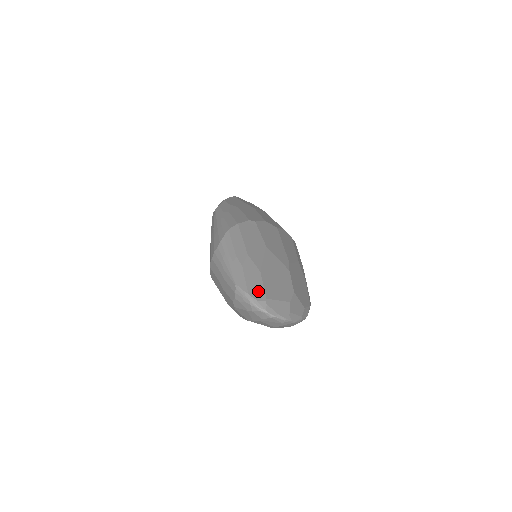
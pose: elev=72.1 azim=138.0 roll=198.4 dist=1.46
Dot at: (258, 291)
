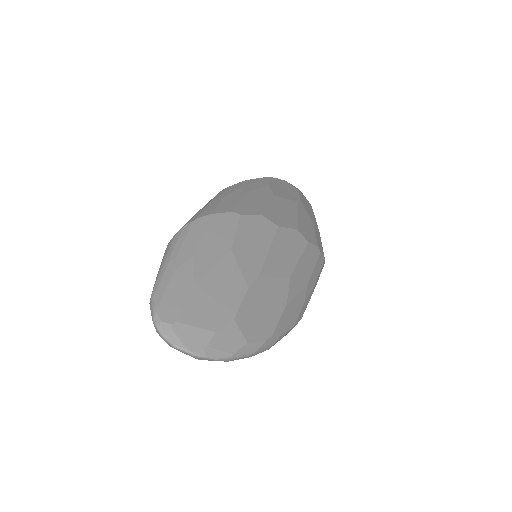
Dot at: (171, 309)
